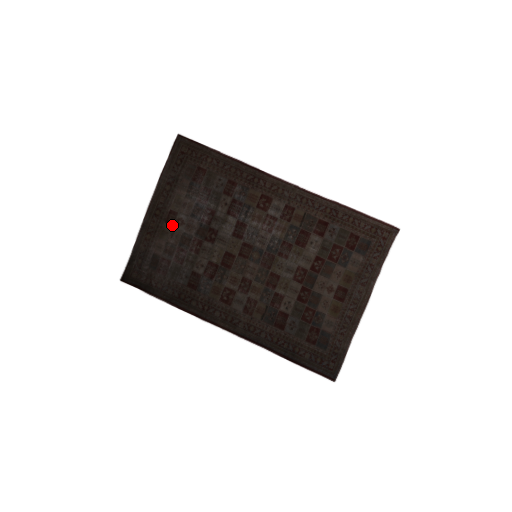
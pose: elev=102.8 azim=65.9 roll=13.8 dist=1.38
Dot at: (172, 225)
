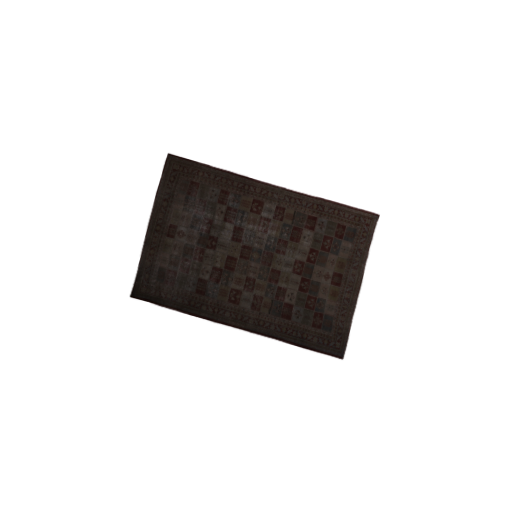
Dot at: (174, 238)
